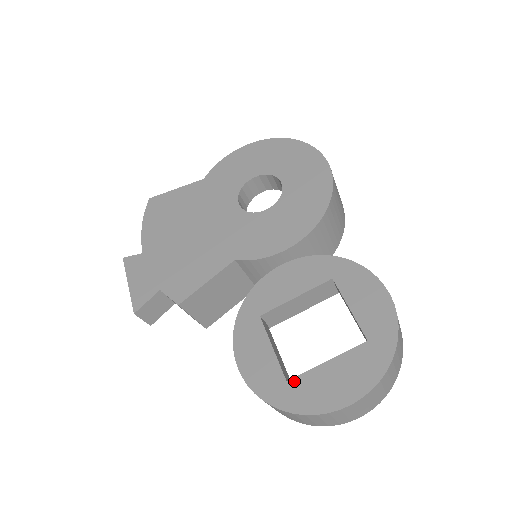
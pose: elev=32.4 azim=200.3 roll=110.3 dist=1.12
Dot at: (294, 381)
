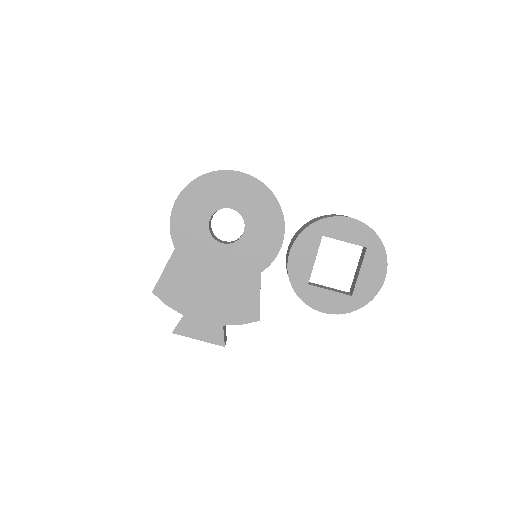
Dot at: (355, 293)
